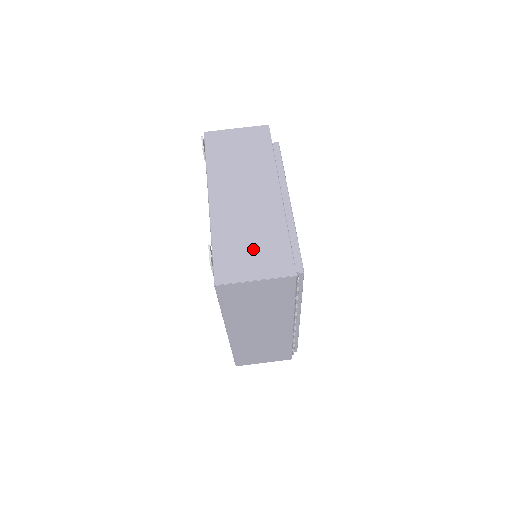
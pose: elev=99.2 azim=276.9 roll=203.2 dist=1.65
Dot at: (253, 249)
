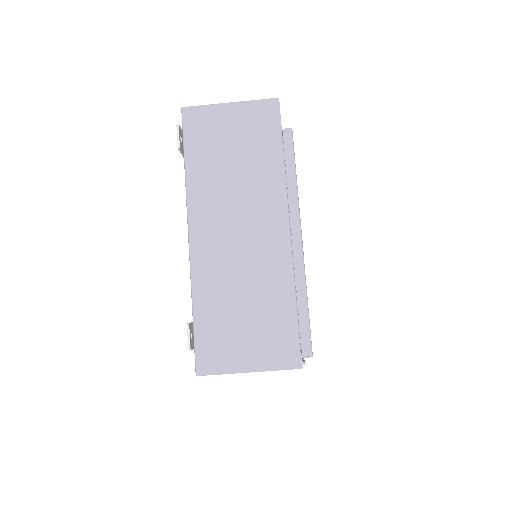
Dot at: (247, 323)
